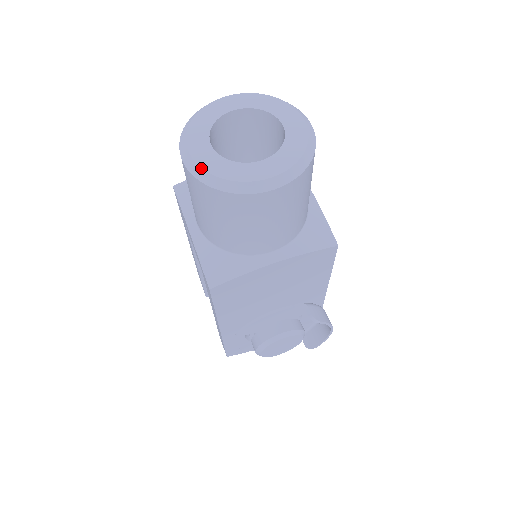
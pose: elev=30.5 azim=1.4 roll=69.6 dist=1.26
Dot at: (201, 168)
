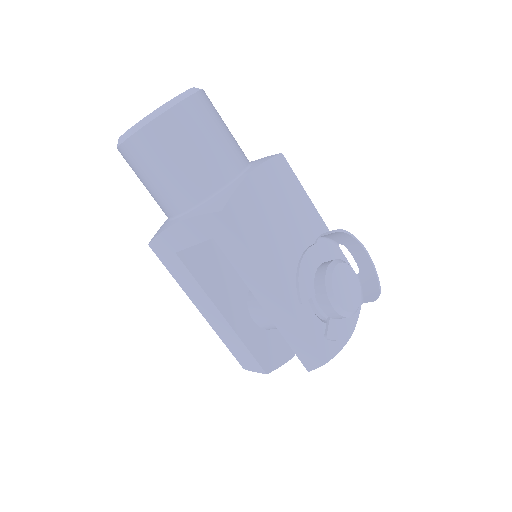
Dot at: (139, 121)
